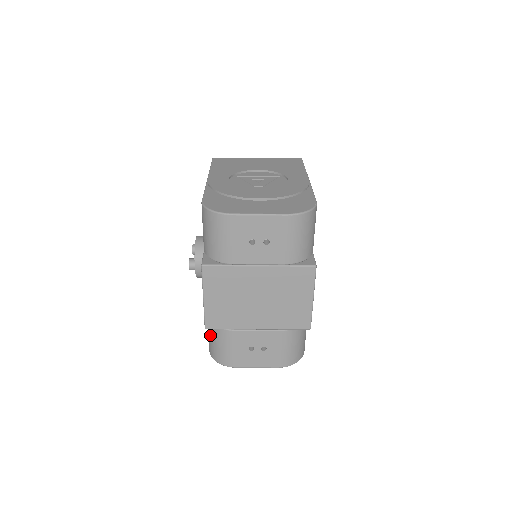
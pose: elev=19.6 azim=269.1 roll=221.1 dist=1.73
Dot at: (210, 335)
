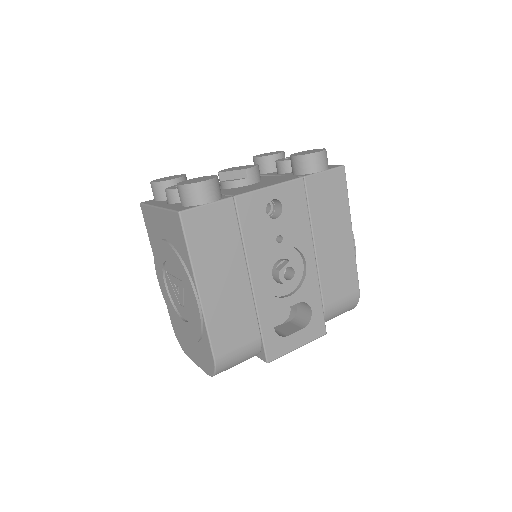
Dot at: occluded
